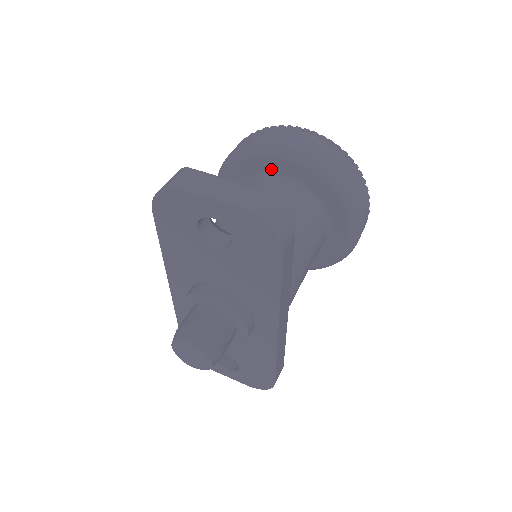
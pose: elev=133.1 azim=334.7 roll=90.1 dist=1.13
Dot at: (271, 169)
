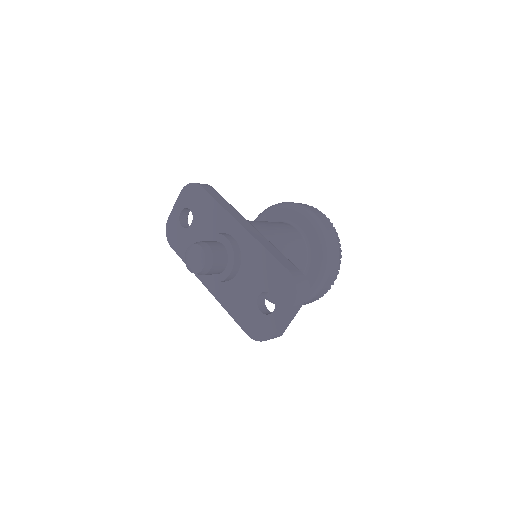
Dot at: occluded
